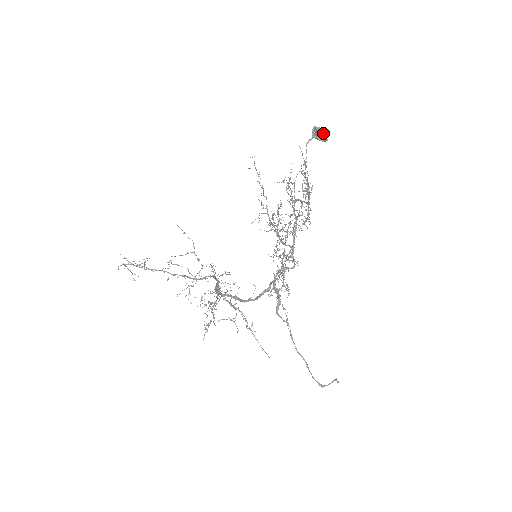
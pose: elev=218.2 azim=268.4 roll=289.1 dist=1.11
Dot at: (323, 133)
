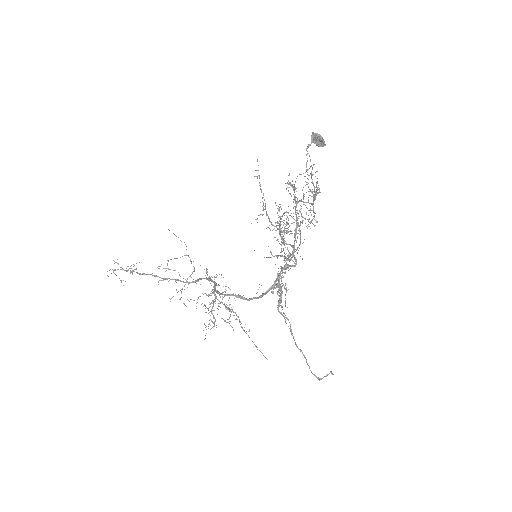
Dot at: (322, 139)
